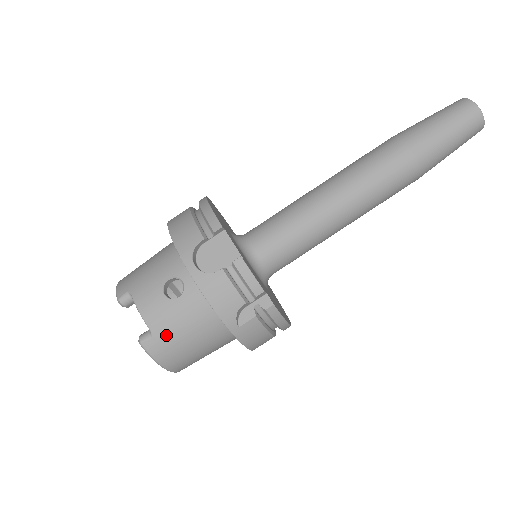
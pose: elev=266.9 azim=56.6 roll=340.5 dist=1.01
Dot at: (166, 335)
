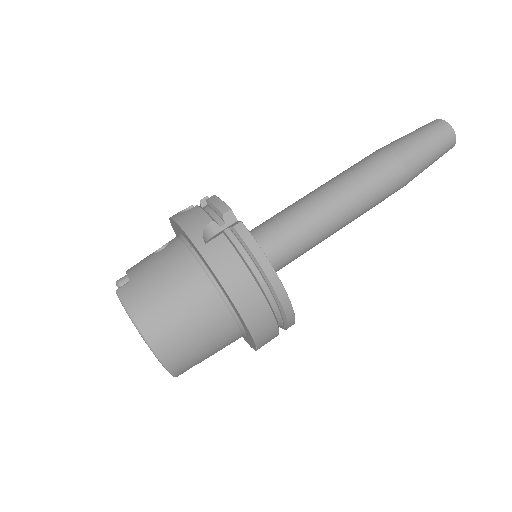
Dot at: (141, 278)
